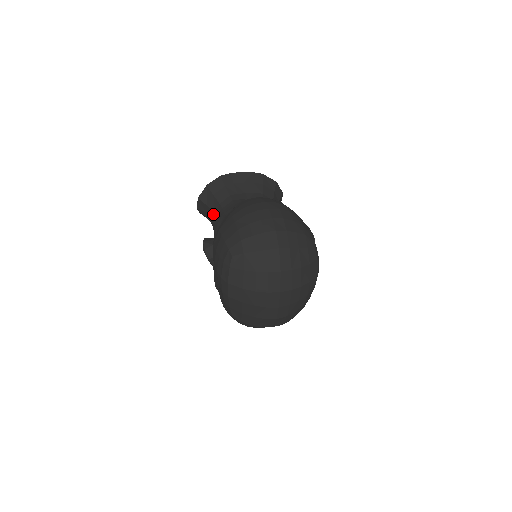
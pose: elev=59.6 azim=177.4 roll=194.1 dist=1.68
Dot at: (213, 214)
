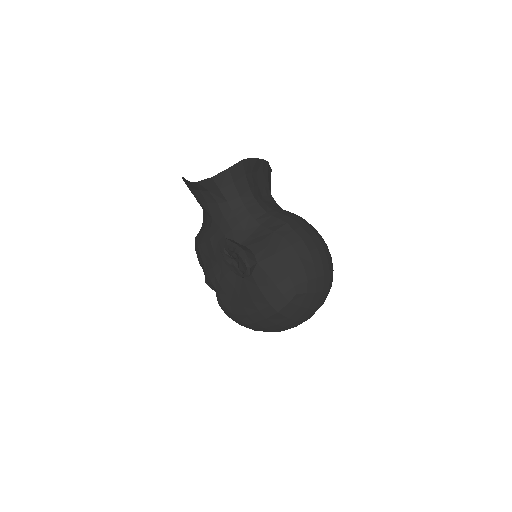
Dot at: (224, 201)
